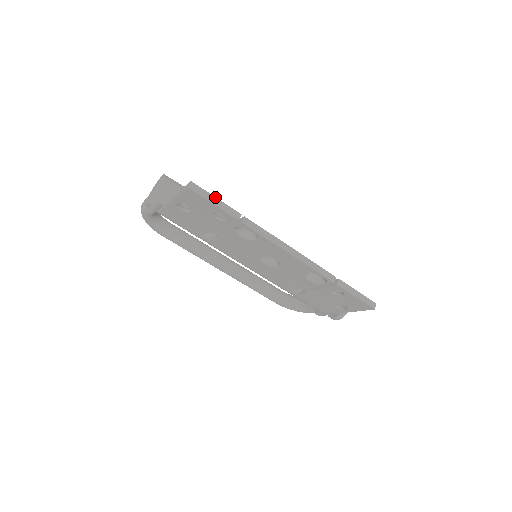
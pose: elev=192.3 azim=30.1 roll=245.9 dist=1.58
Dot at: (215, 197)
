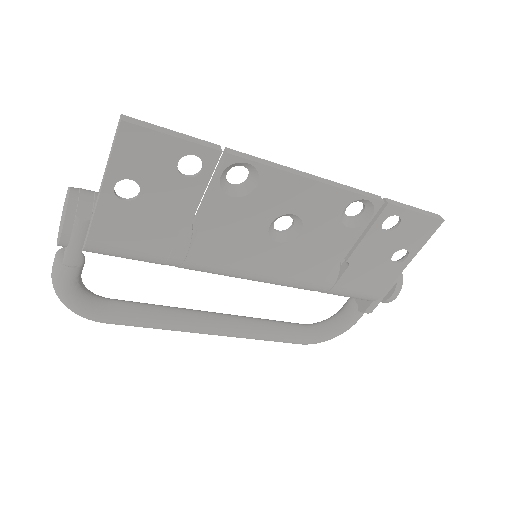
Dot at: (169, 130)
